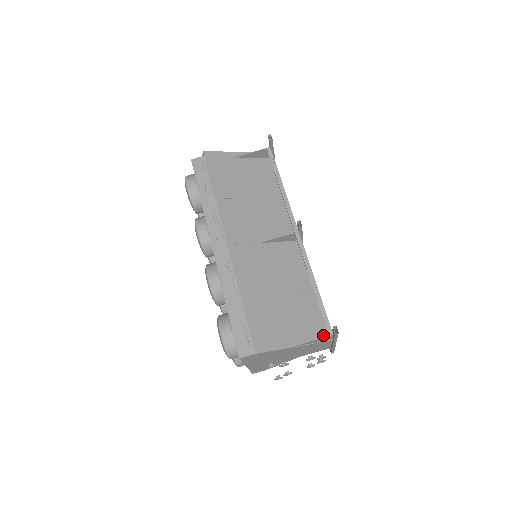
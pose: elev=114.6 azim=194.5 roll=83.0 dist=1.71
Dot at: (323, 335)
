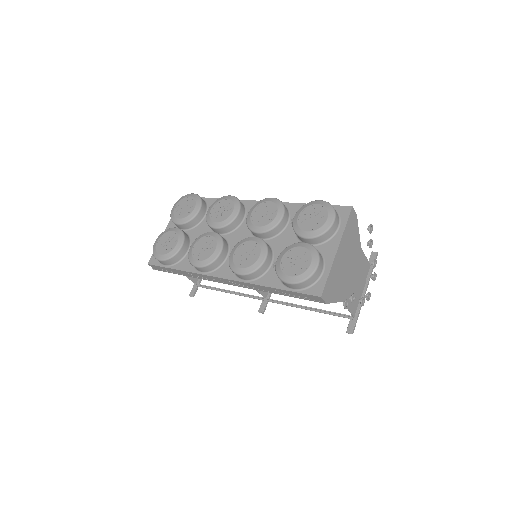
Dot at: occluded
